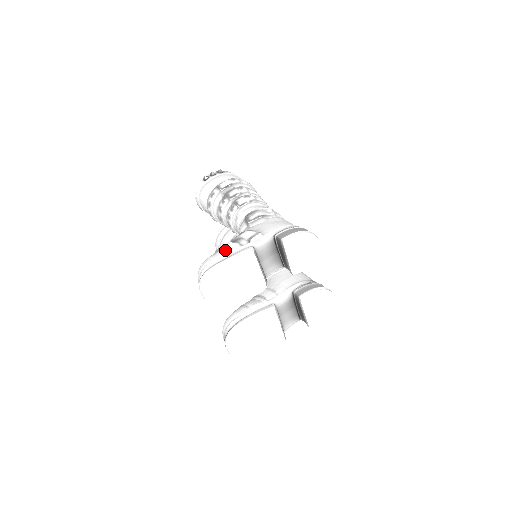
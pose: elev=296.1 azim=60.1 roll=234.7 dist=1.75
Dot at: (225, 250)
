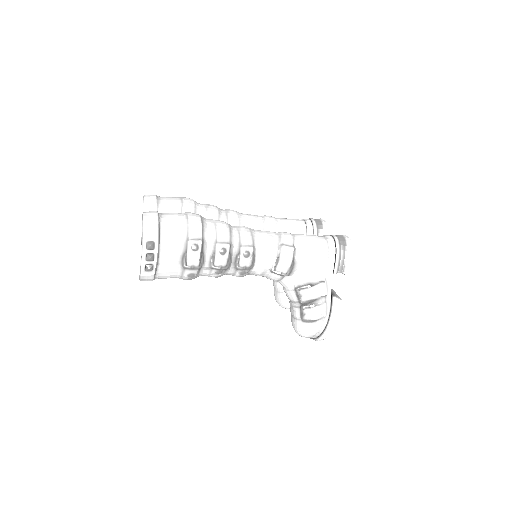
Dot at: (321, 318)
